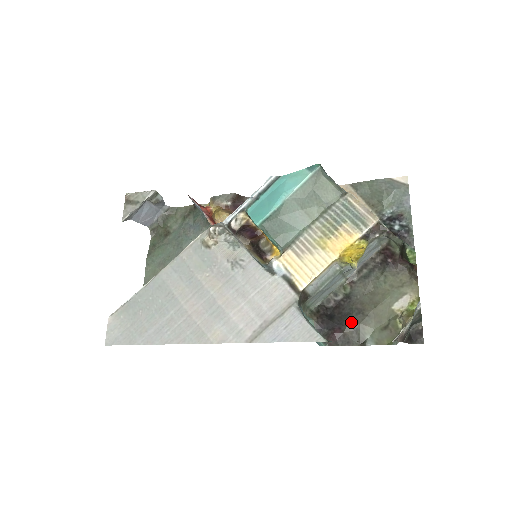
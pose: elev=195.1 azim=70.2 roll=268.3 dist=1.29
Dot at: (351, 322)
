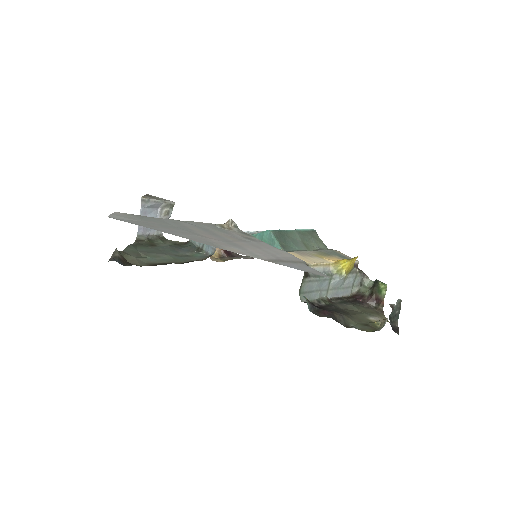
Dot at: (338, 312)
